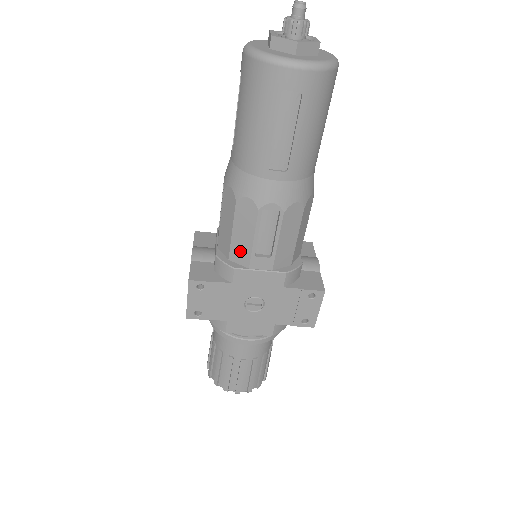
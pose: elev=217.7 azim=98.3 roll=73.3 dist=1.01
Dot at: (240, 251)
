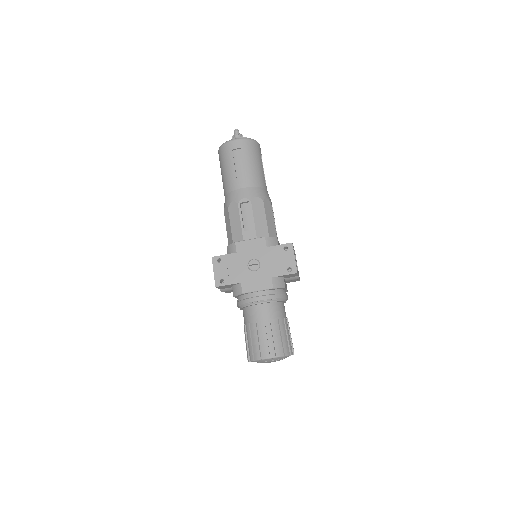
Dot at: (237, 234)
